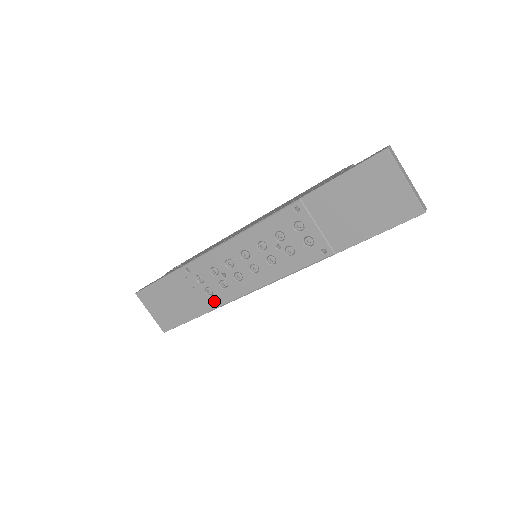
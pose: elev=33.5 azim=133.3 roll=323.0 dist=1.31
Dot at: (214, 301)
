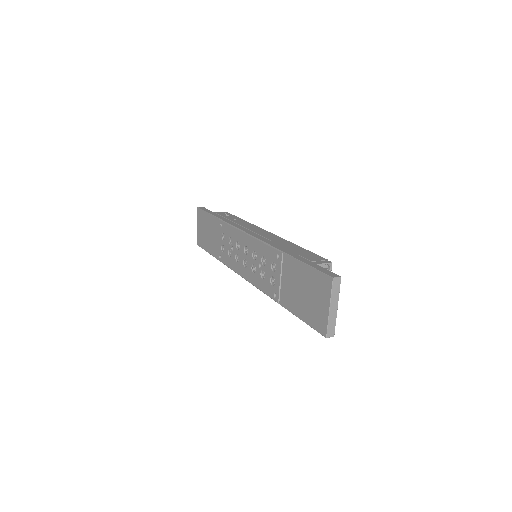
Dot at: (222, 257)
